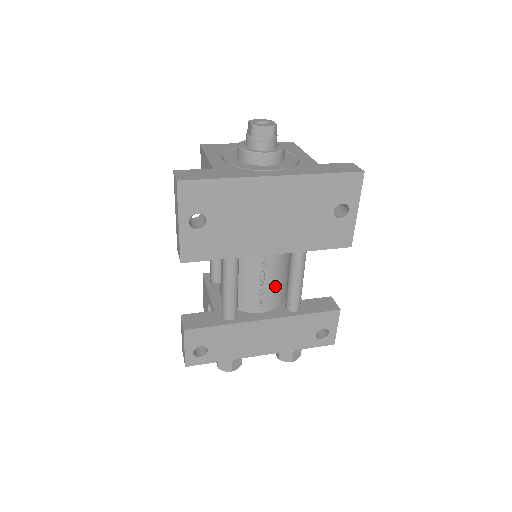
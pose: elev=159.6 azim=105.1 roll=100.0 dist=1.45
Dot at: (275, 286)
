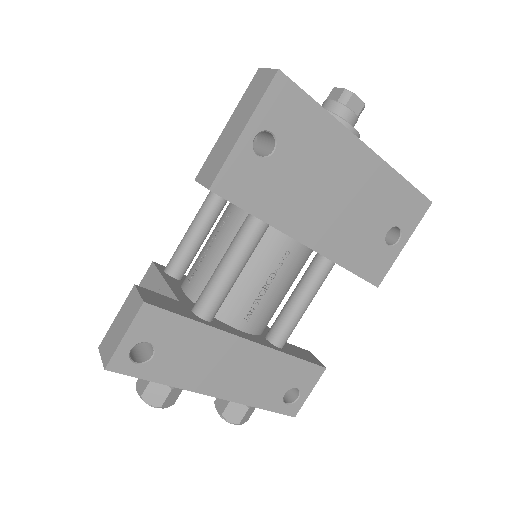
Dot at: (274, 300)
